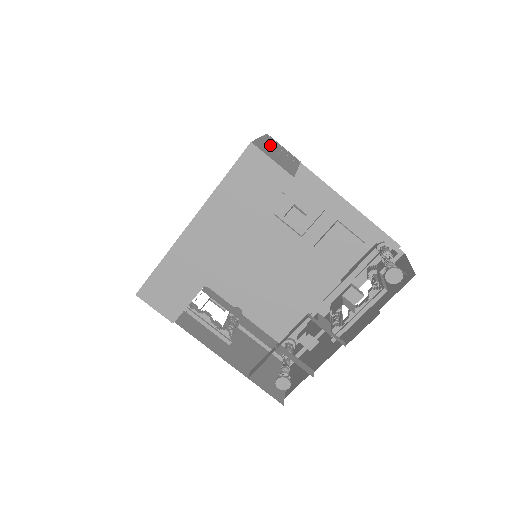
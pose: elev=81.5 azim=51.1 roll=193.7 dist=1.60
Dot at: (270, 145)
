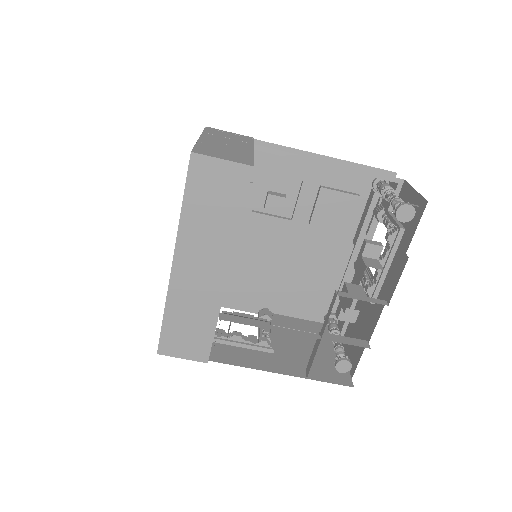
Dot at: (214, 140)
